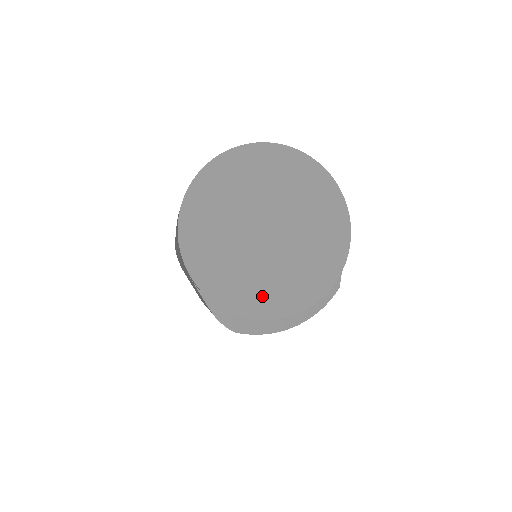
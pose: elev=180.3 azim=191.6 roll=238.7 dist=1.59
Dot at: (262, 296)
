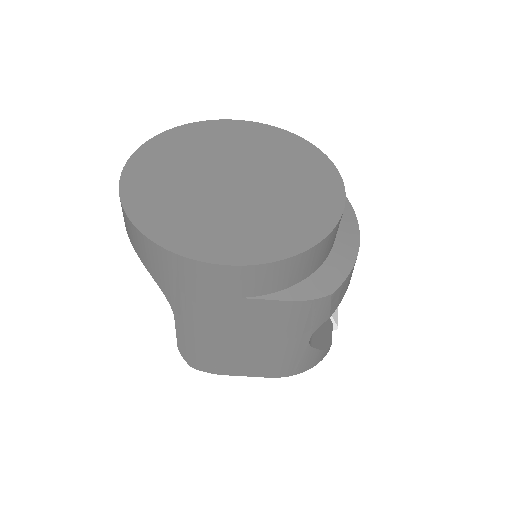
Dot at: (304, 217)
